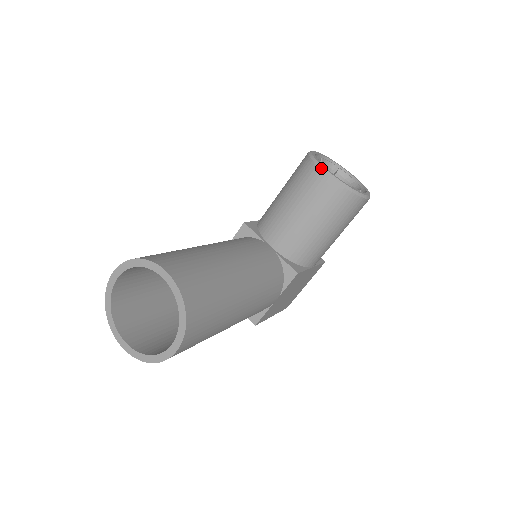
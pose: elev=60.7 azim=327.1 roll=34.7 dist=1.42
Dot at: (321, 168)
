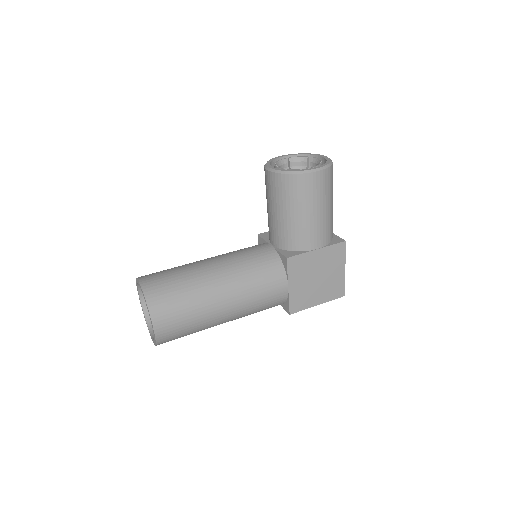
Dot at: (265, 168)
